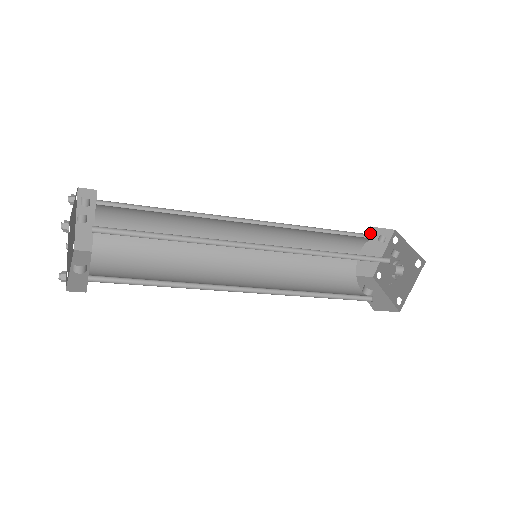
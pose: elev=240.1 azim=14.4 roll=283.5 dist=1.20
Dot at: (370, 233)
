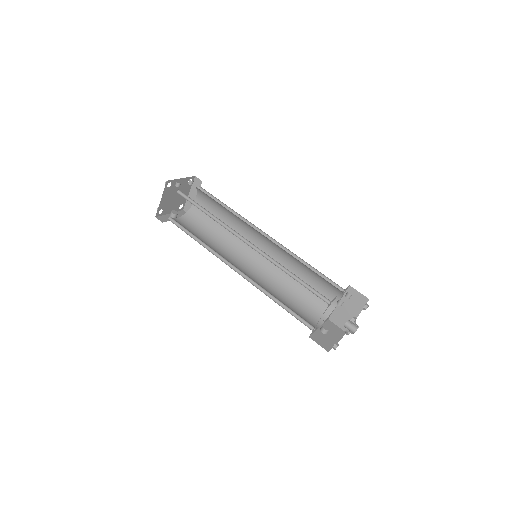
Dot at: (349, 291)
